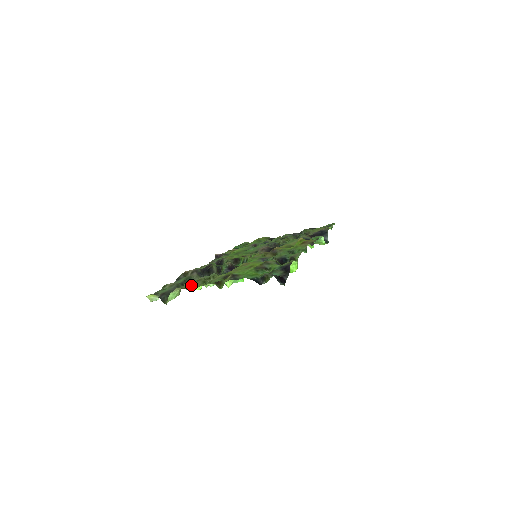
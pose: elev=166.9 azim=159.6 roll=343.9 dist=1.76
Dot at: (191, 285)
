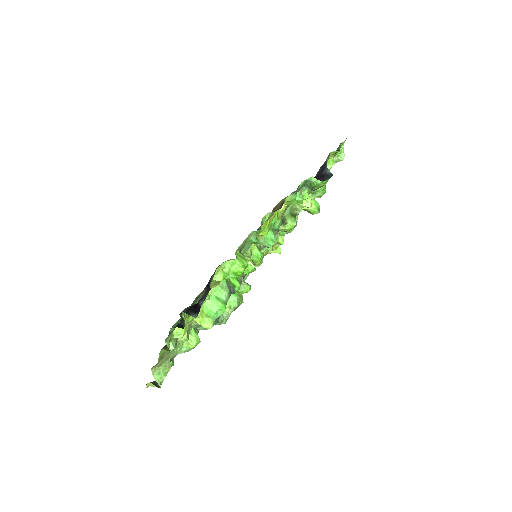
Dot at: occluded
